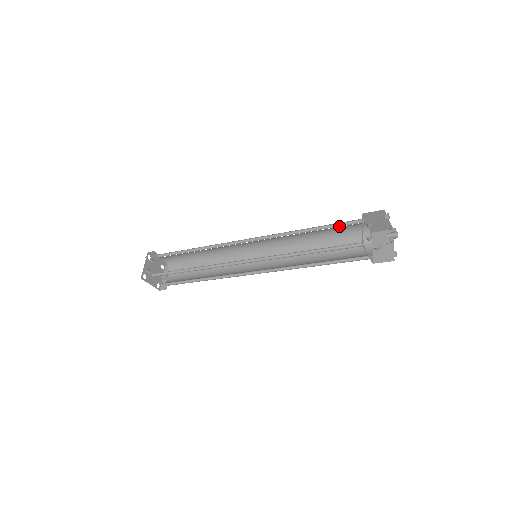
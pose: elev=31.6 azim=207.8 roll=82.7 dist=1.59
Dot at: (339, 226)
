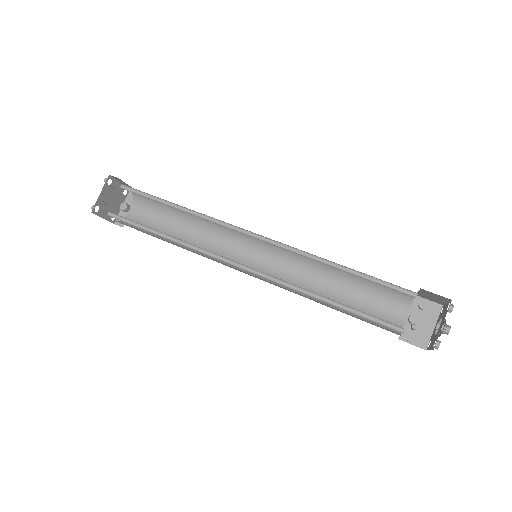
Dot at: (382, 284)
